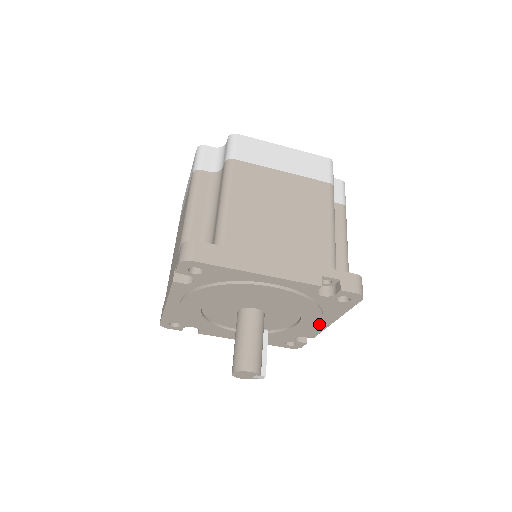
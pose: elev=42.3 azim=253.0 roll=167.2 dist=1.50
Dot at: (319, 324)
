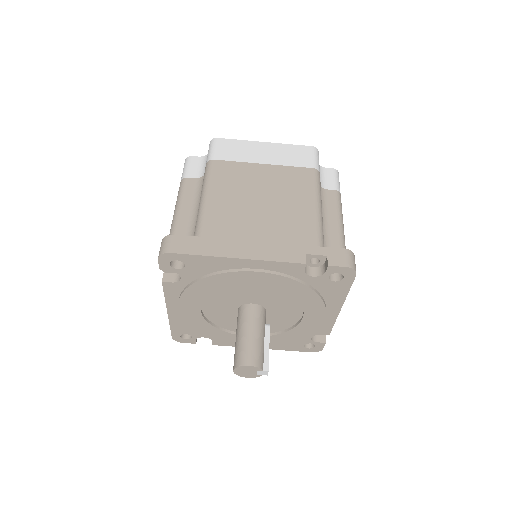
Dot at: (325, 314)
